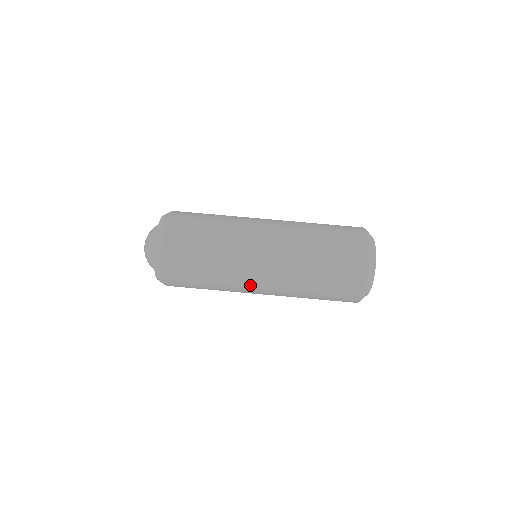
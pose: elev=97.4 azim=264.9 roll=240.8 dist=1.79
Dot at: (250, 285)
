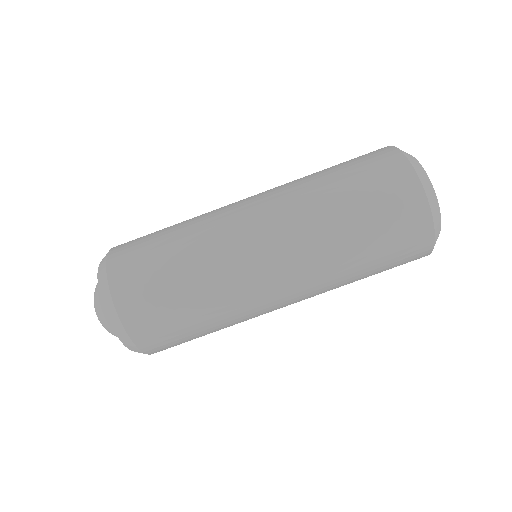
Dot at: (259, 286)
